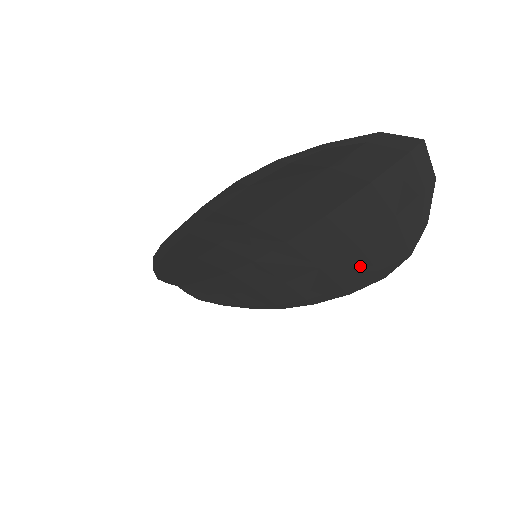
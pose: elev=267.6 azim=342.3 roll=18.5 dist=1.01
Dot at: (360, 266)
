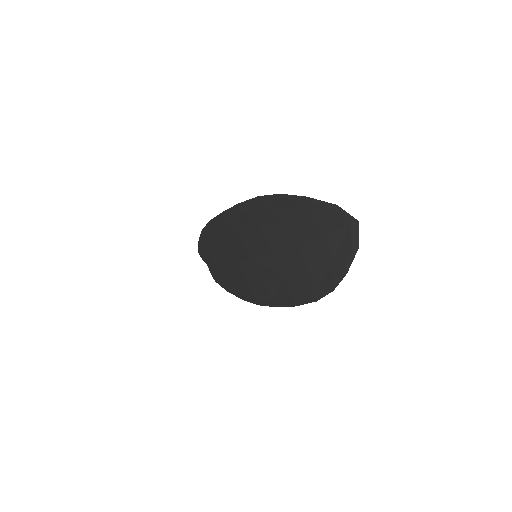
Dot at: (306, 287)
